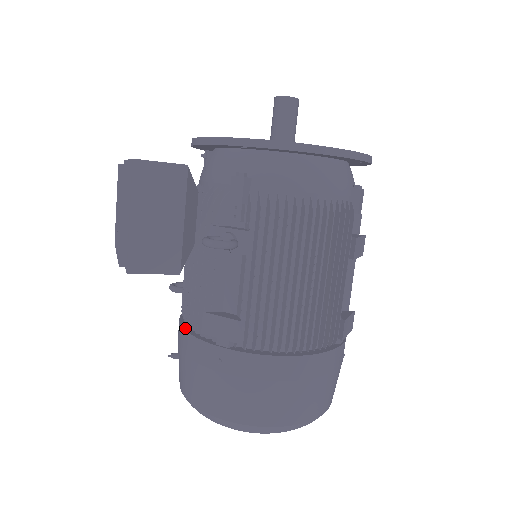
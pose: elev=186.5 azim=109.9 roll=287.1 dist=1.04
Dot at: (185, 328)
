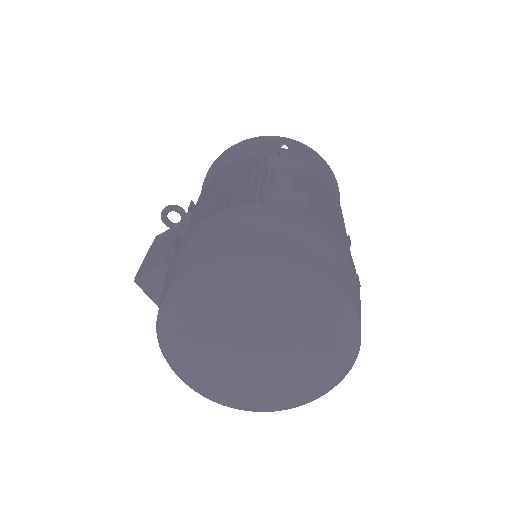
Dot at: occluded
